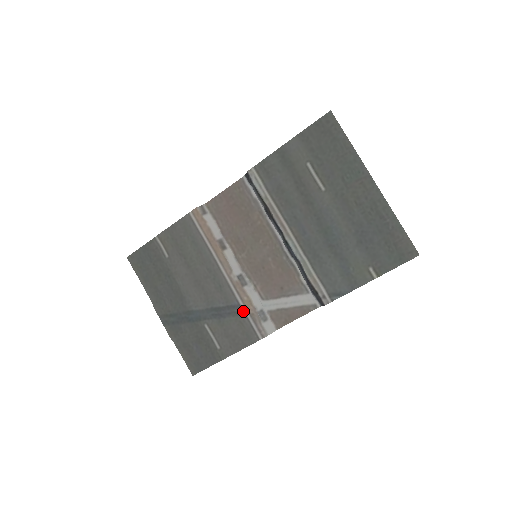
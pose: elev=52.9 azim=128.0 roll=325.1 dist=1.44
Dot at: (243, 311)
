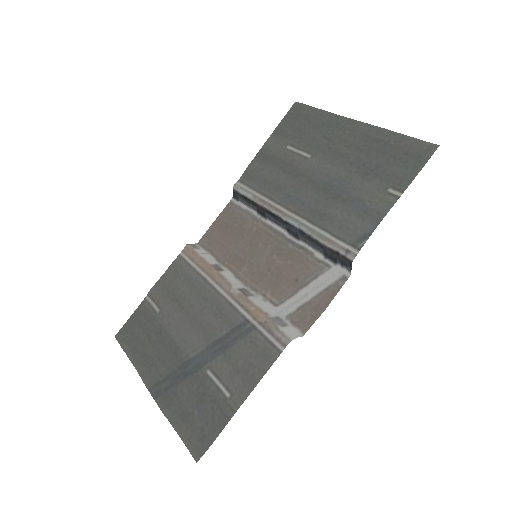
Dot at: (252, 325)
